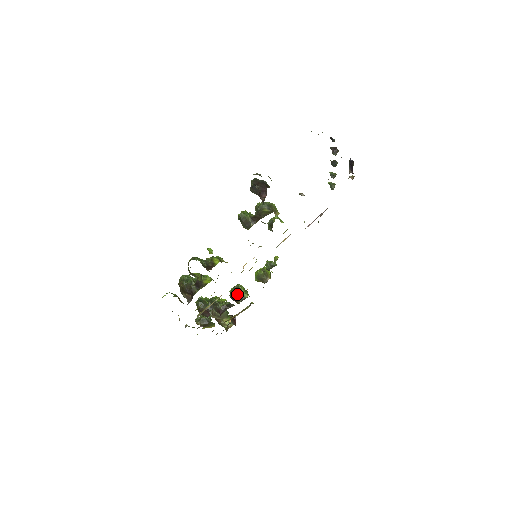
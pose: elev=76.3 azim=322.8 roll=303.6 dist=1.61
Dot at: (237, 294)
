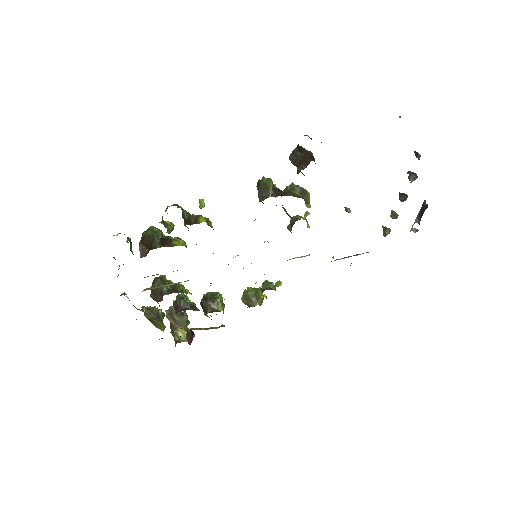
Dot at: (210, 301)
